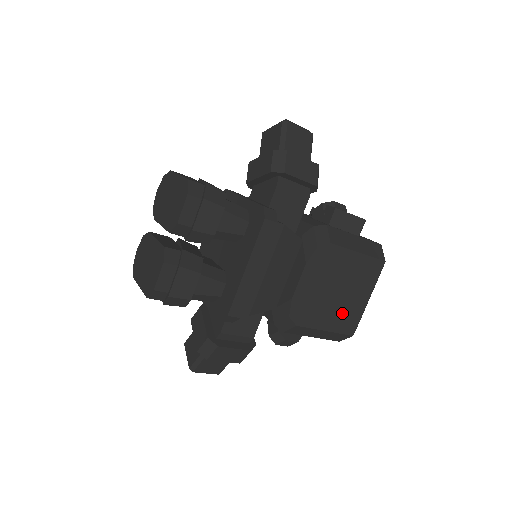
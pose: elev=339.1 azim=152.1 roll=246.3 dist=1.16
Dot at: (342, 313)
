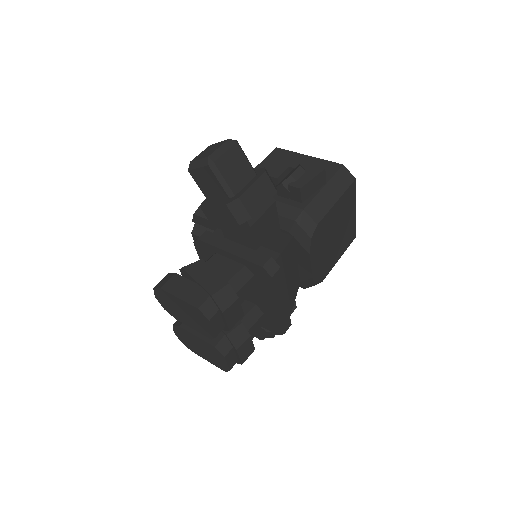
Dot at: (344, 239)
